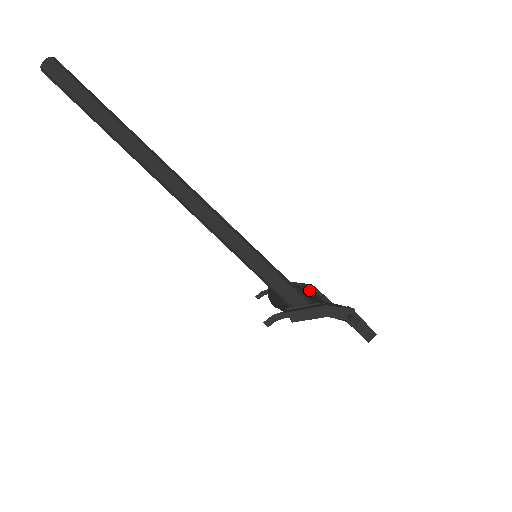
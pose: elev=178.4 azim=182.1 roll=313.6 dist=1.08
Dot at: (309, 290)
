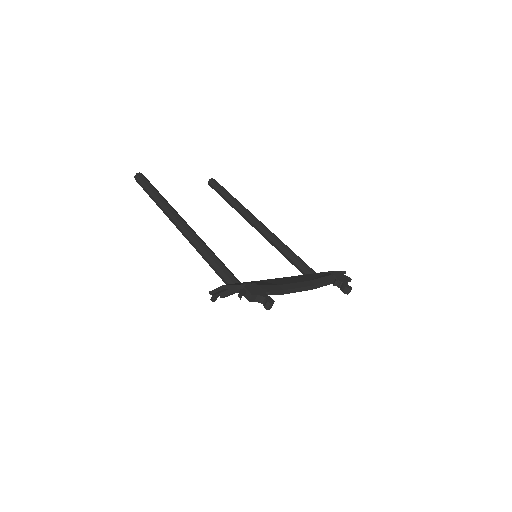
Dot at: (321, 276)
